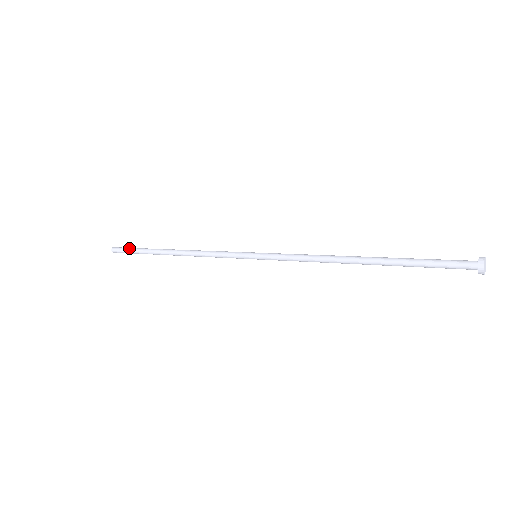
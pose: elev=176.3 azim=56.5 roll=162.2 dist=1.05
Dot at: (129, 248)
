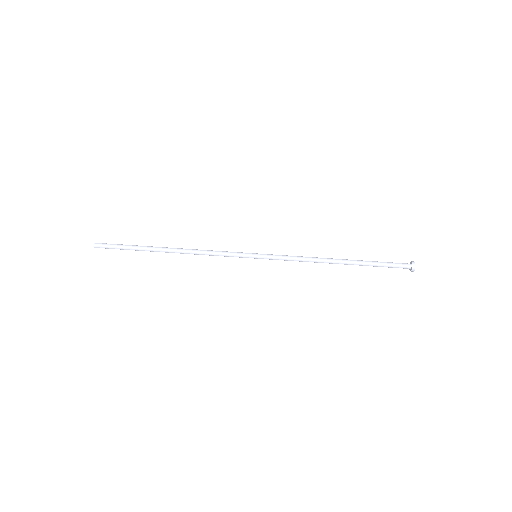
Dot at: occluded
